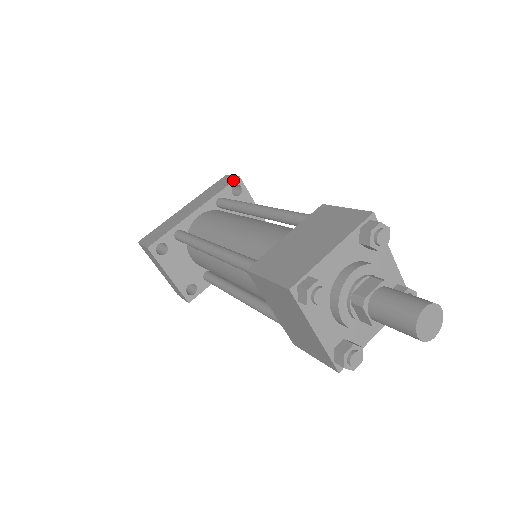
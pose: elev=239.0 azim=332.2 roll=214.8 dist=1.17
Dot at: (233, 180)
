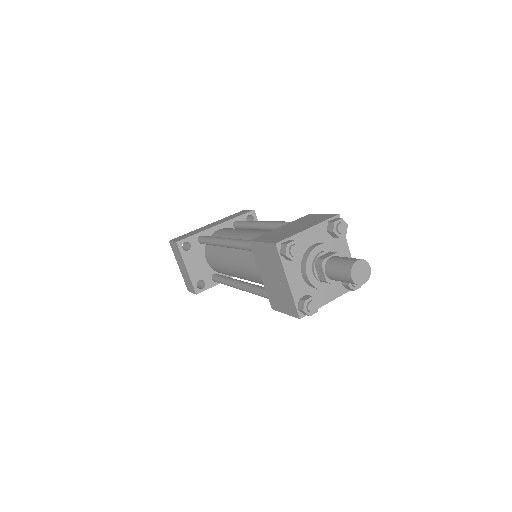
Dot at: (249, 211)
